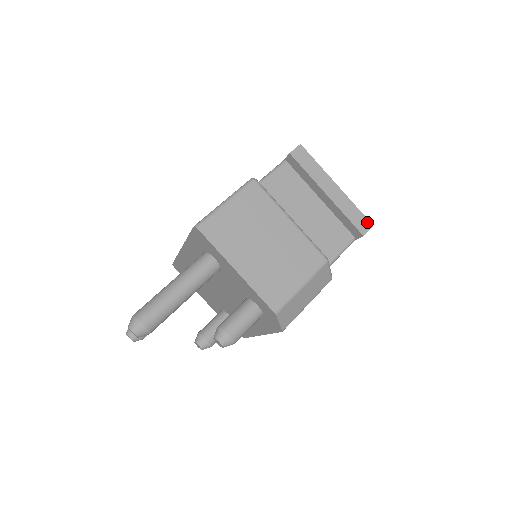
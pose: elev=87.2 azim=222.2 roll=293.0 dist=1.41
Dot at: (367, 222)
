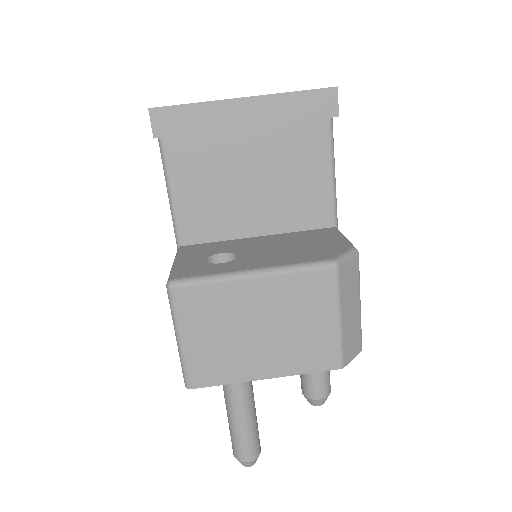
Dot at: (325, 93)
